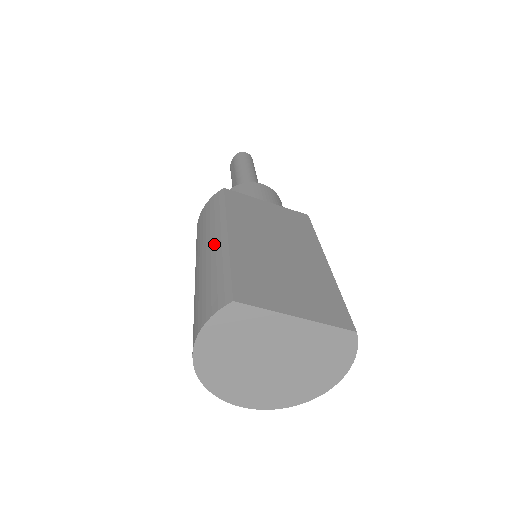
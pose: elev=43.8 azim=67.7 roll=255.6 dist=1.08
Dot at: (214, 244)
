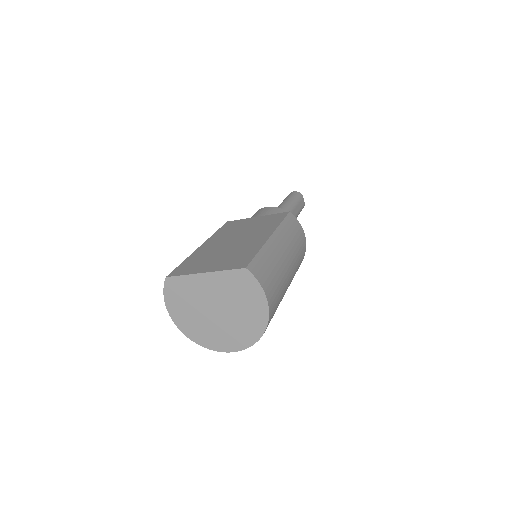
Dot at: occluded
